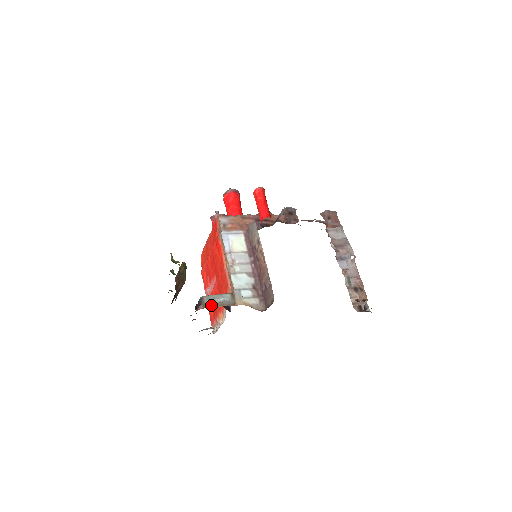
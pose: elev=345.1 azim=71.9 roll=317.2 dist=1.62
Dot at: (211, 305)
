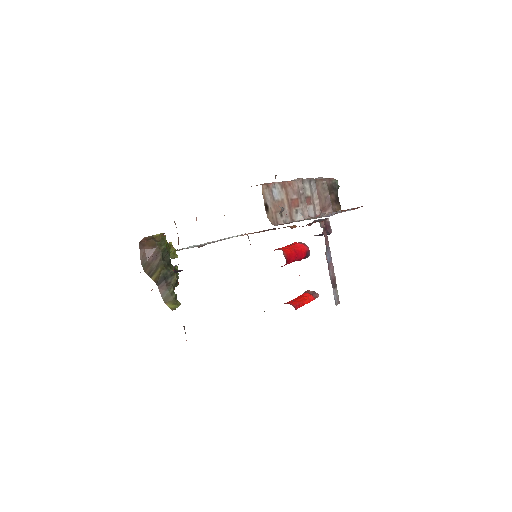
Dot at: occluded
